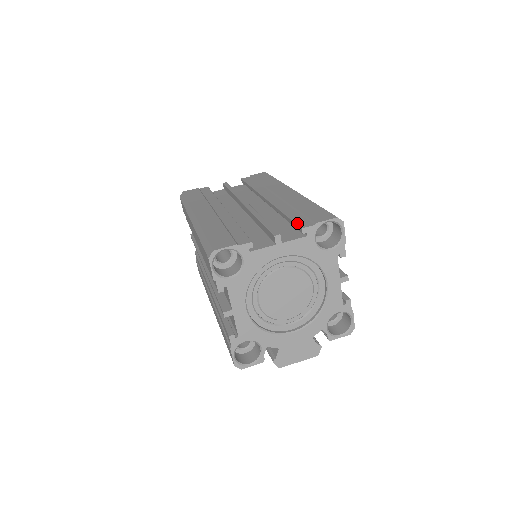
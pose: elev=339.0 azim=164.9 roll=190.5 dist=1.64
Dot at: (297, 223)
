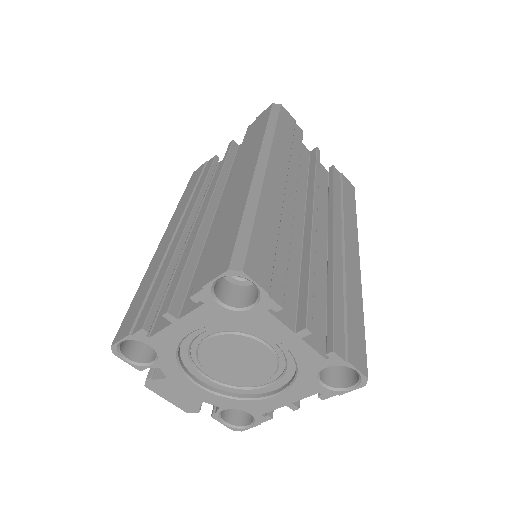
Dot at: (335, 333)
